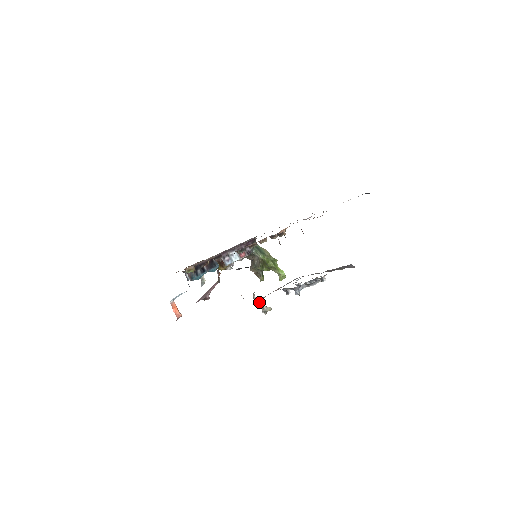
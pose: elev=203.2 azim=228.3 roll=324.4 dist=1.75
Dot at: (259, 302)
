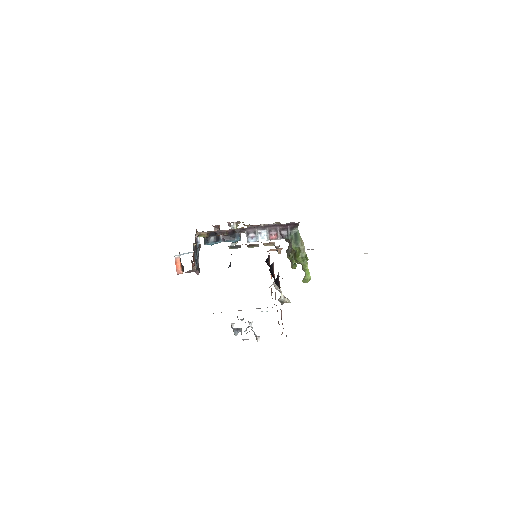
Dot at: (278, 290)
